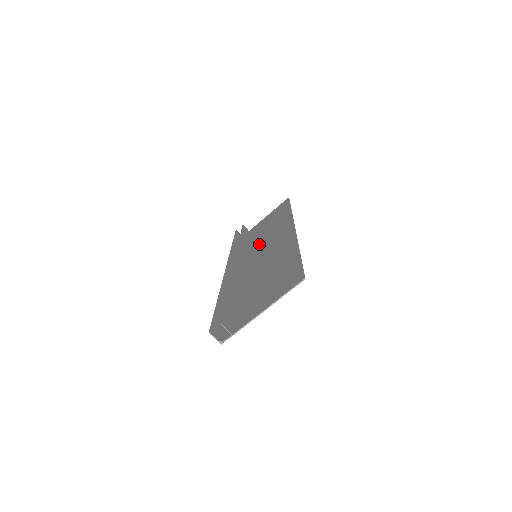
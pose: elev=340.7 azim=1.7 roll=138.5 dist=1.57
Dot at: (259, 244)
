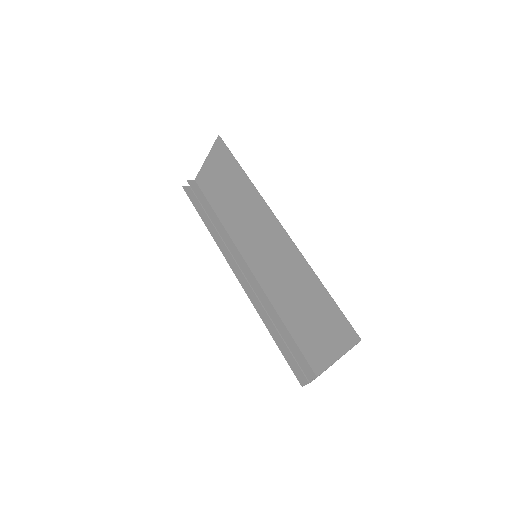
Dot at: (242, 230)
